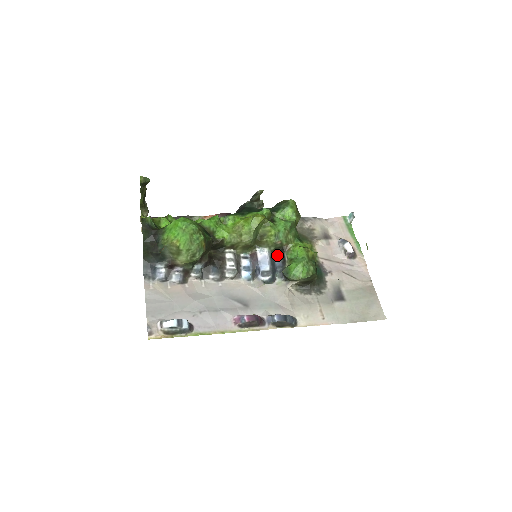
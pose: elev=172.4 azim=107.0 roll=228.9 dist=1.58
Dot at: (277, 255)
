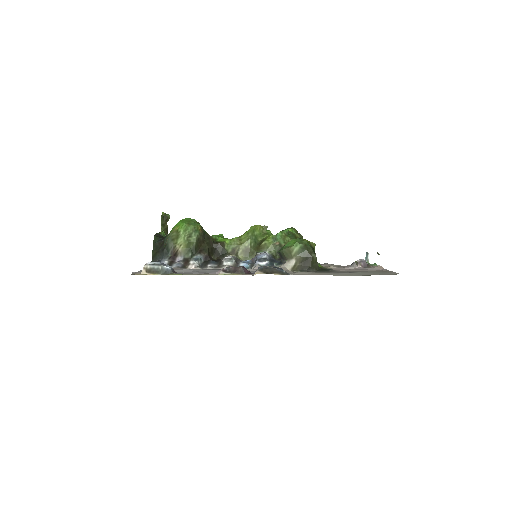
Dot at: (279, 259)
